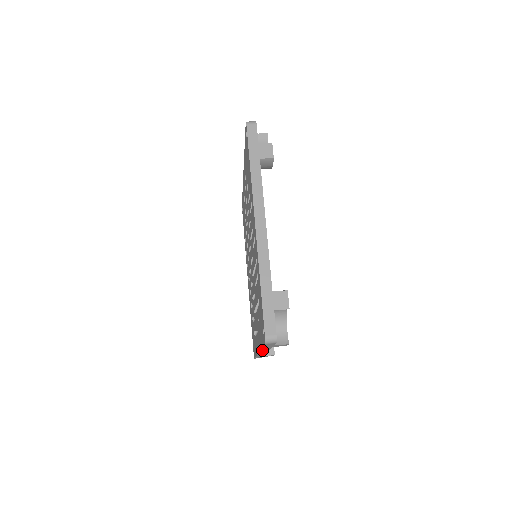
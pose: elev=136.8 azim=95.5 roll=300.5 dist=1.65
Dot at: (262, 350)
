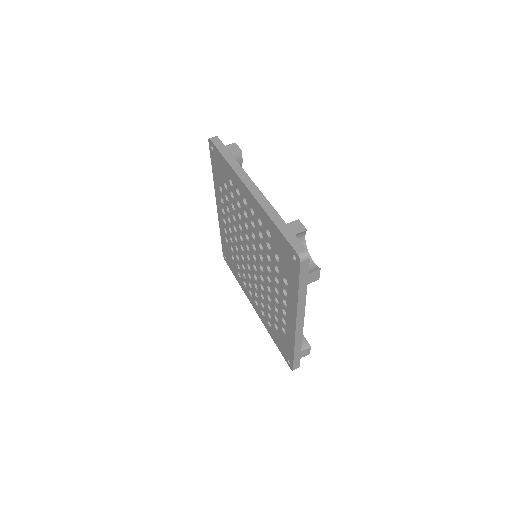
Dot at: (298, 308)
